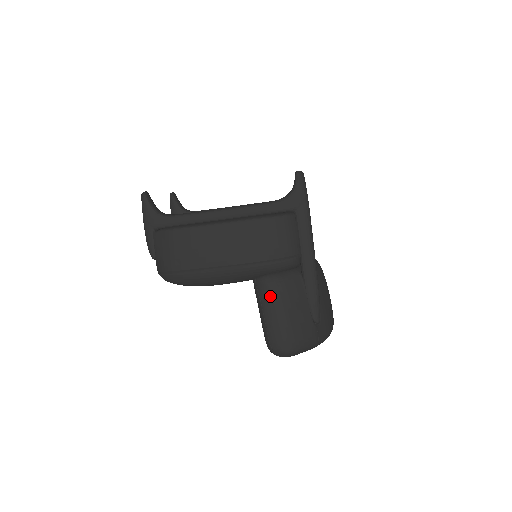
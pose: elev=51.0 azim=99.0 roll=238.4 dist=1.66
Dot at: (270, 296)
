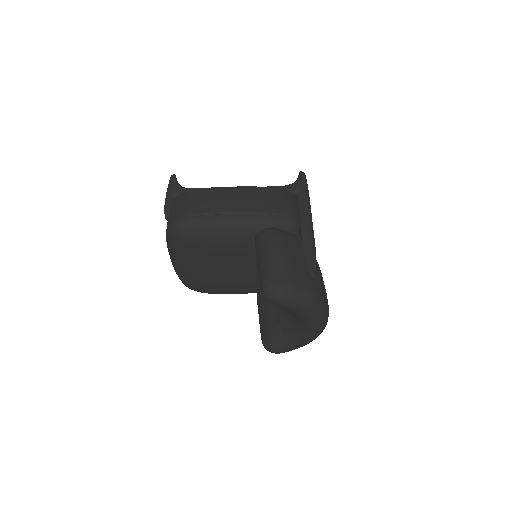
Dot at: (270, 239)
